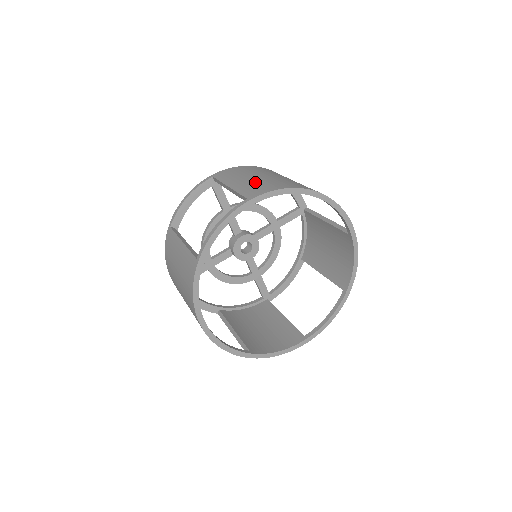
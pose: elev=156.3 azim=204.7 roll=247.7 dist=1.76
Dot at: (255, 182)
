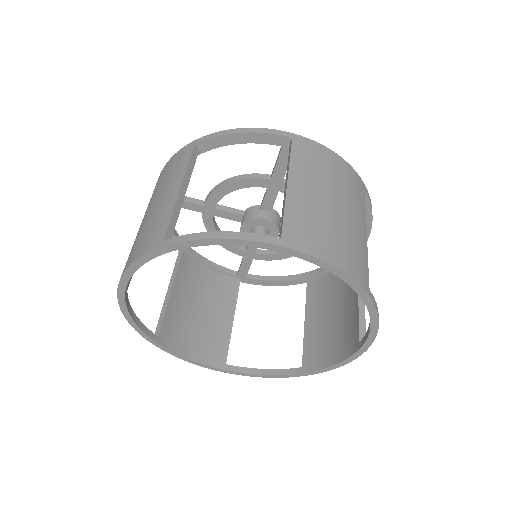
Dot at: (135, 239)
